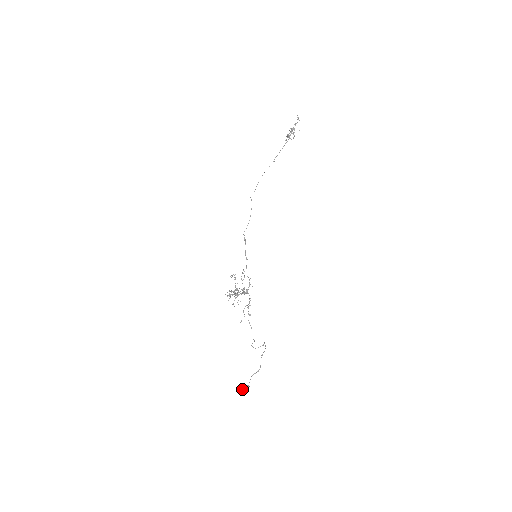
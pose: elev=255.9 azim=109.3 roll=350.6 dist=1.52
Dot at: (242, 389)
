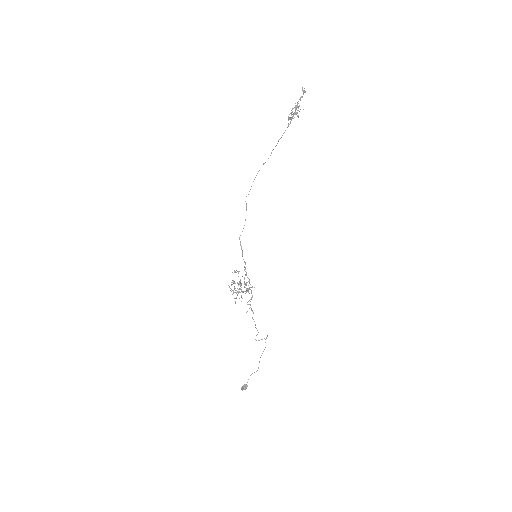
Dot at: (241, 387)
